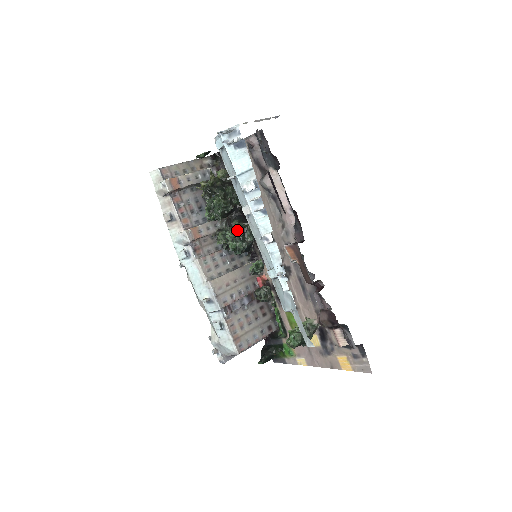
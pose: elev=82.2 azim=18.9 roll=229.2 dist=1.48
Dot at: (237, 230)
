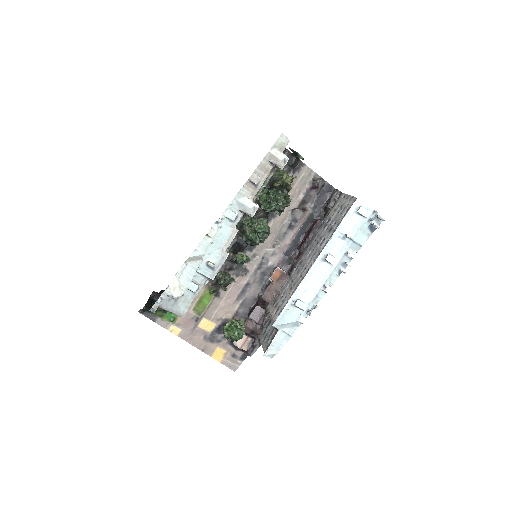
Dot at: (266, 230)
